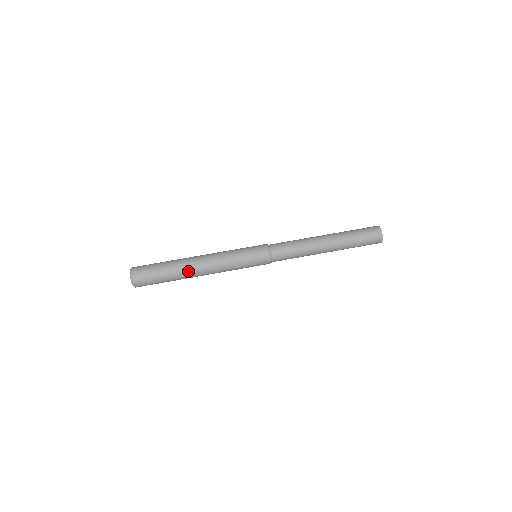
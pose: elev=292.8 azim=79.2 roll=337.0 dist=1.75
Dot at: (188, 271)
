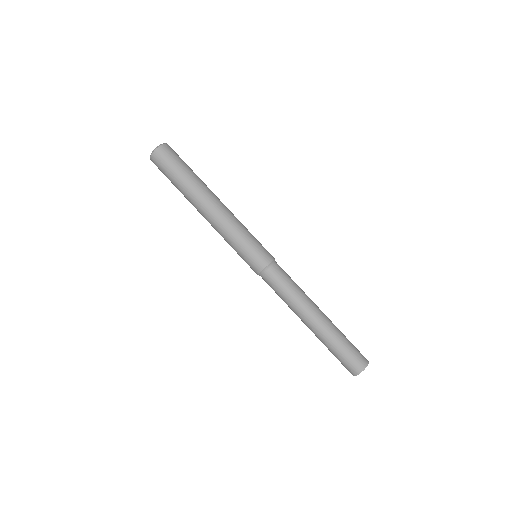
Dot at: (193, 205)
